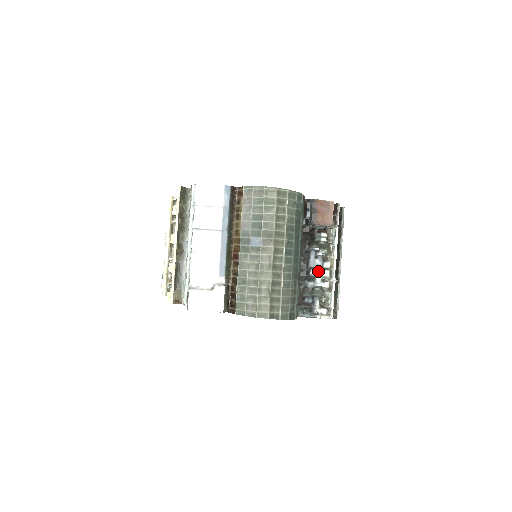
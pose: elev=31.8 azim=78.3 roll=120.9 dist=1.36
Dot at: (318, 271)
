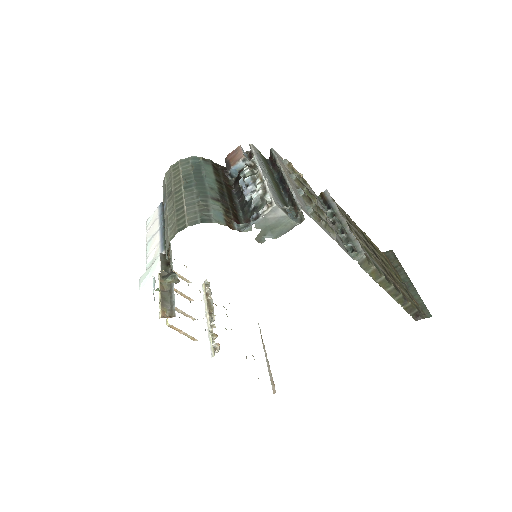
Dot at: (254, 193)
